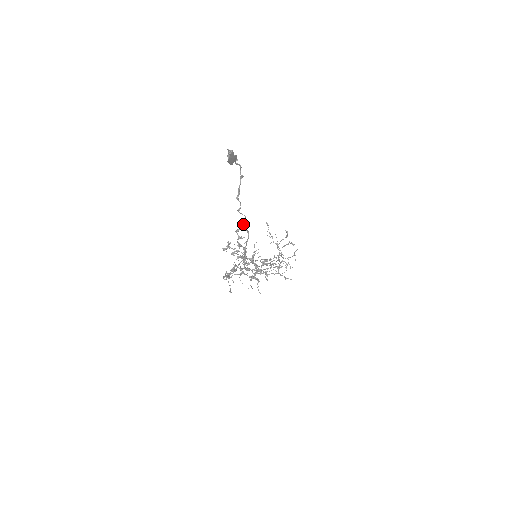
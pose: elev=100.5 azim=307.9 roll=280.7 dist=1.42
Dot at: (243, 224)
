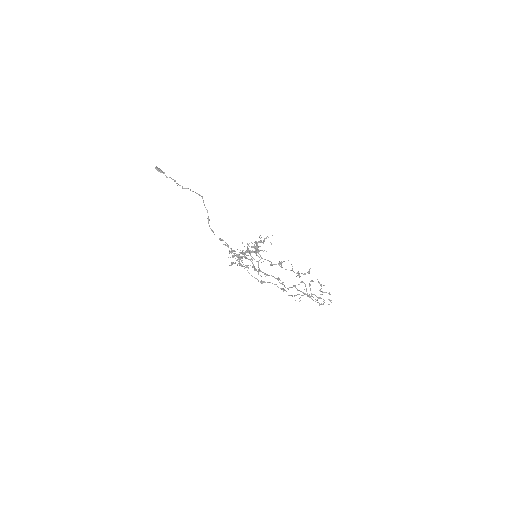
Dot at: (190, 190)
